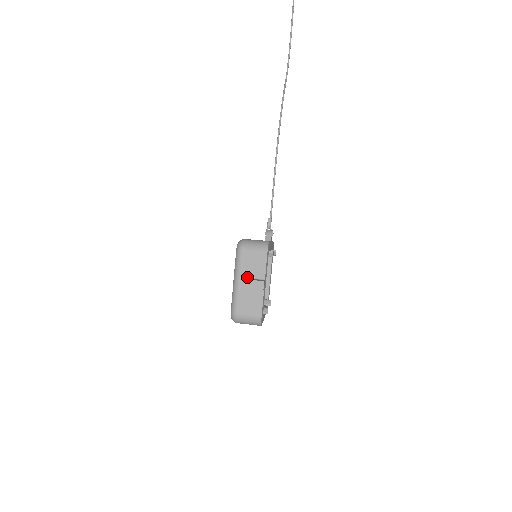
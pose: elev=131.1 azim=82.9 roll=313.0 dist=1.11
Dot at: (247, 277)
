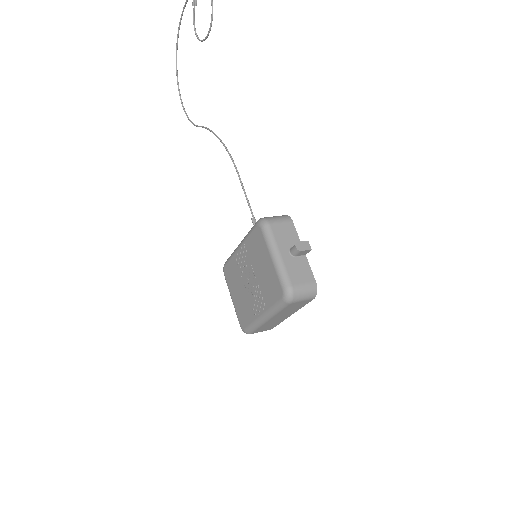
Dot at: (285, 247)
